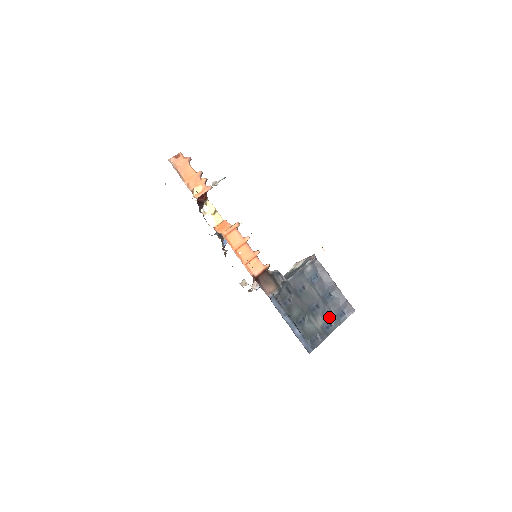
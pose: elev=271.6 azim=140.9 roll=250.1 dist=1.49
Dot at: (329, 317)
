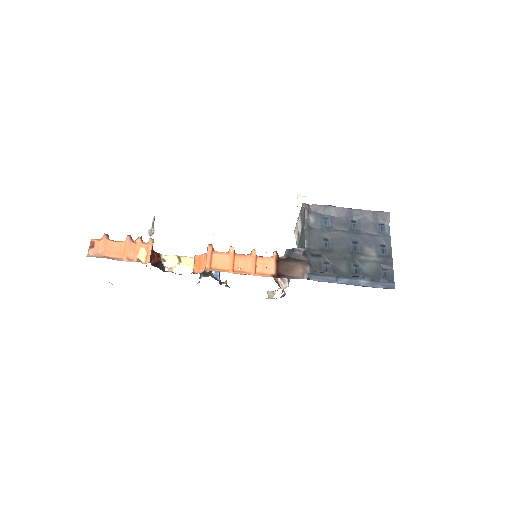
Dot at: (374, 241)
